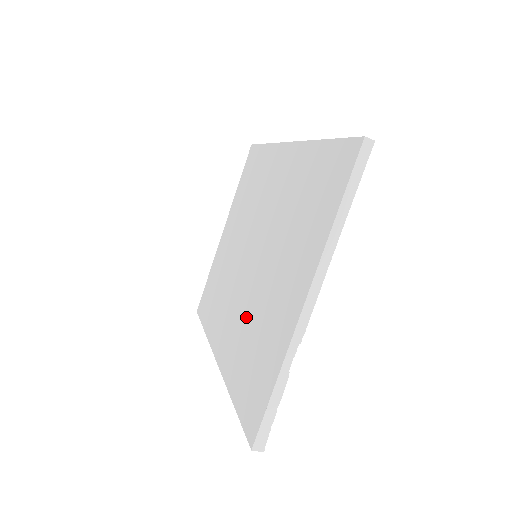
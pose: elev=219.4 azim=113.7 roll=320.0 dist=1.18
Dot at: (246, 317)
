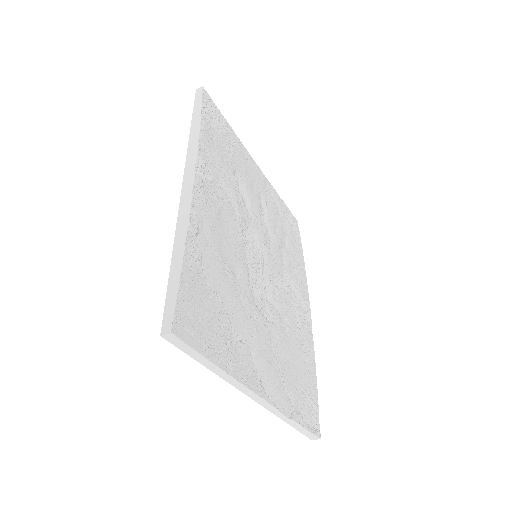
Dot at: occluded
